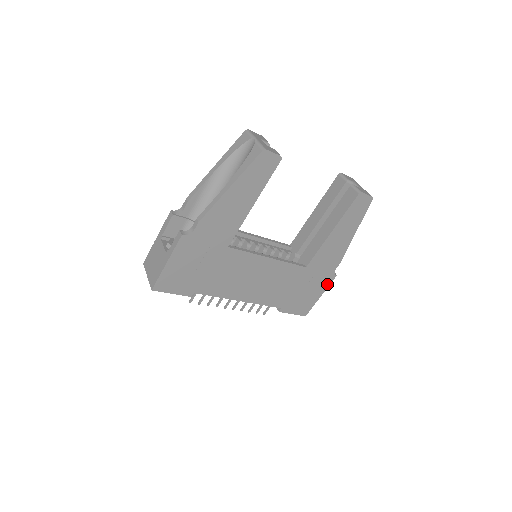
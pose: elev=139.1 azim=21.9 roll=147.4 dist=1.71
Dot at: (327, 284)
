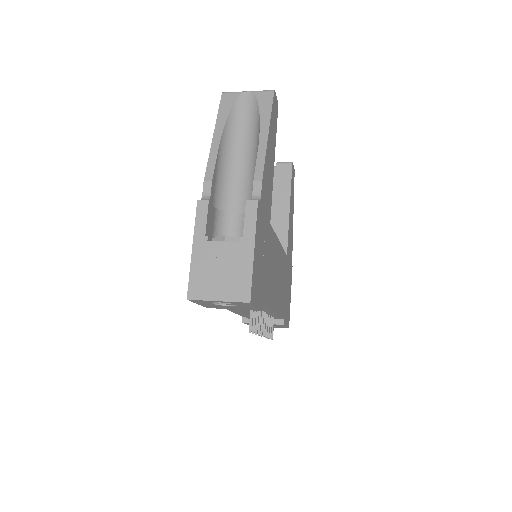
Dot at: (291, 279)
